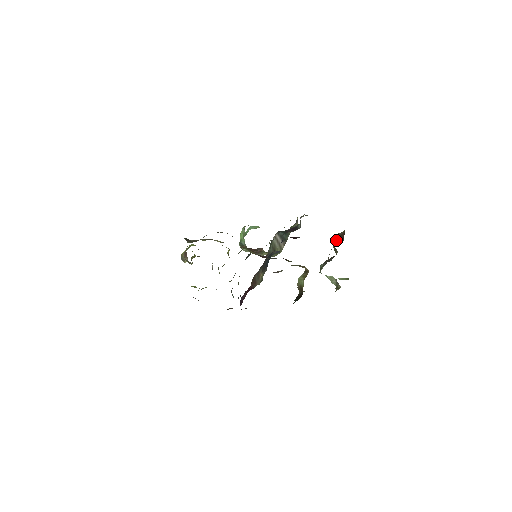
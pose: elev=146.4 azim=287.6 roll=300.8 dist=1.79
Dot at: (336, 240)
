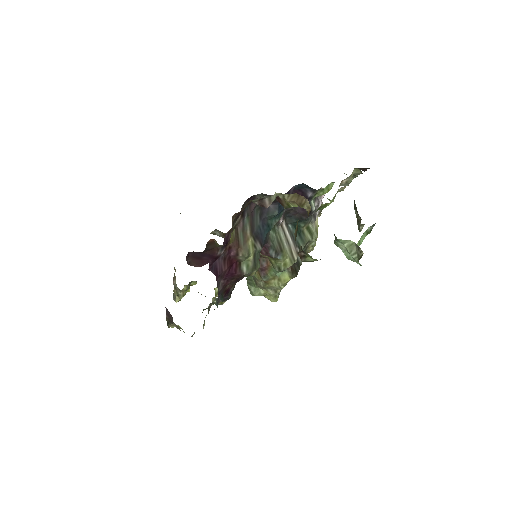
Dot at: occluded
